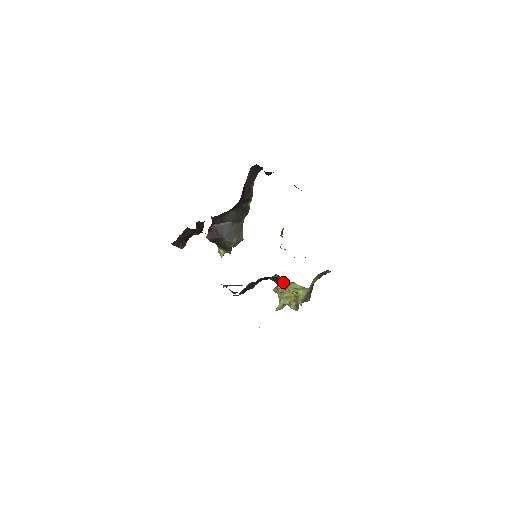
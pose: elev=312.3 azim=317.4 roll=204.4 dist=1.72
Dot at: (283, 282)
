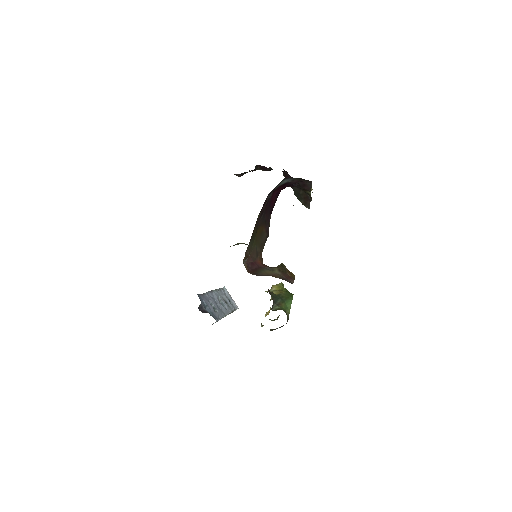
Dot at: occluded
